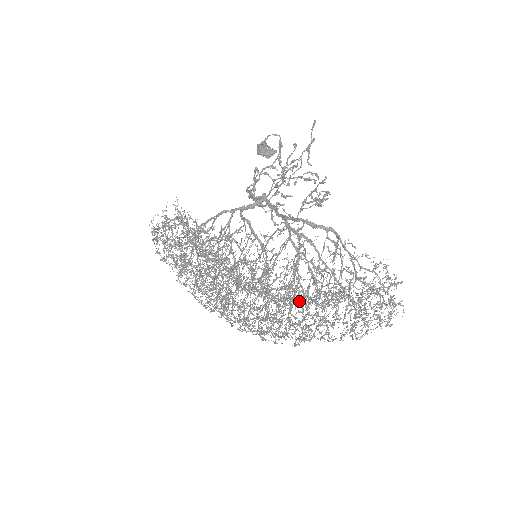
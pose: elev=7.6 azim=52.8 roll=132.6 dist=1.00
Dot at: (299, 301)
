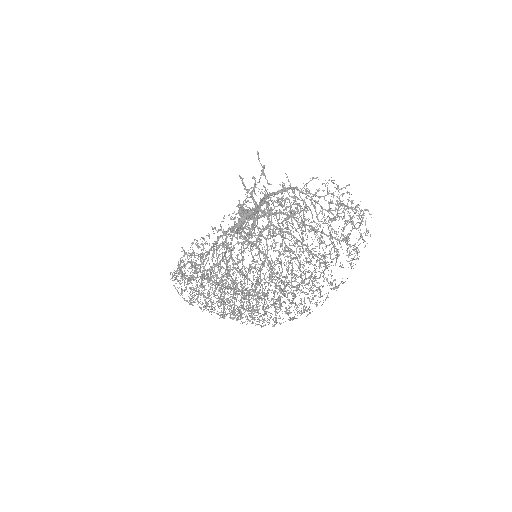
Dot at: (299, 262)
